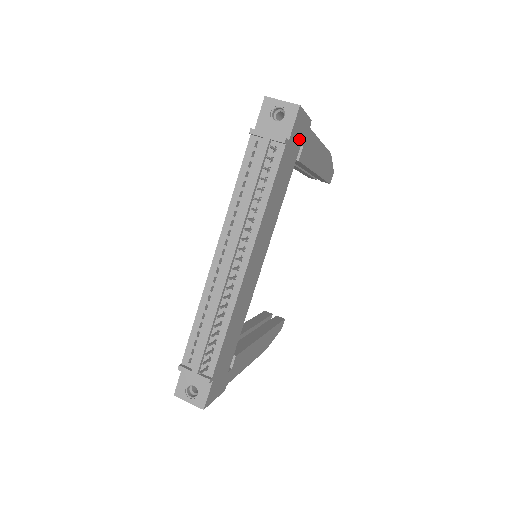
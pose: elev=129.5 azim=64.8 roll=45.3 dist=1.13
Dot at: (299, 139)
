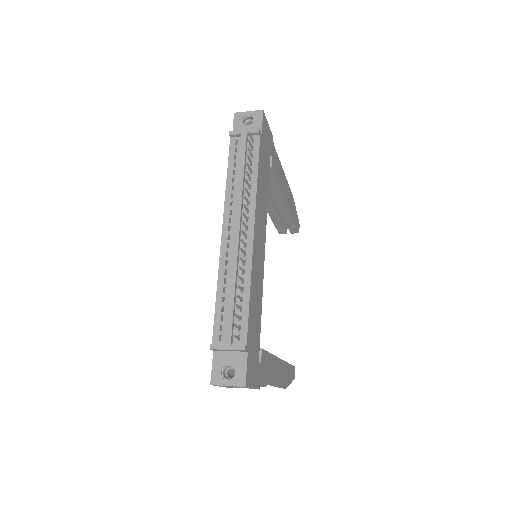
Dot at: (268, 144)
